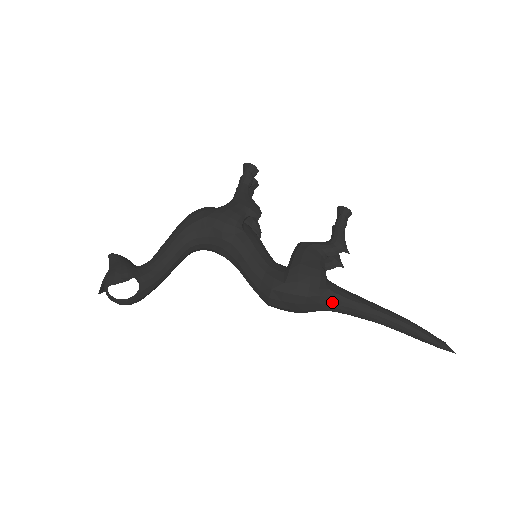
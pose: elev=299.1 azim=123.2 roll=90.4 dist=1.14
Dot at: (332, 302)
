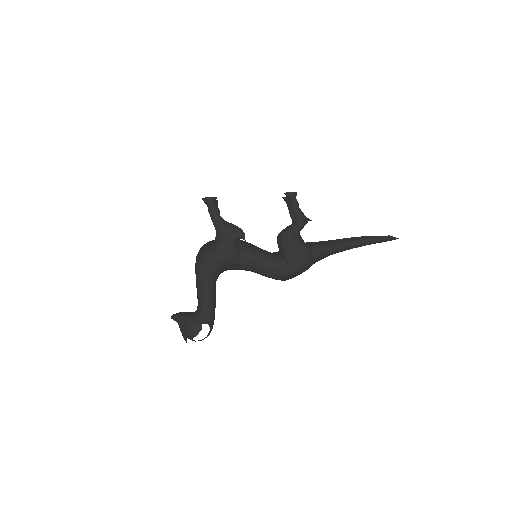
Dot at: (320, 257)
